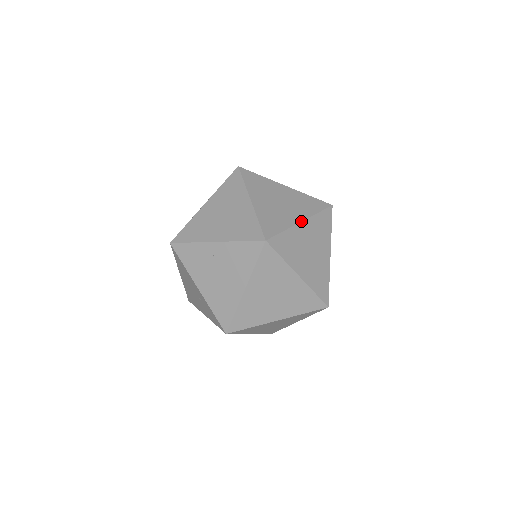
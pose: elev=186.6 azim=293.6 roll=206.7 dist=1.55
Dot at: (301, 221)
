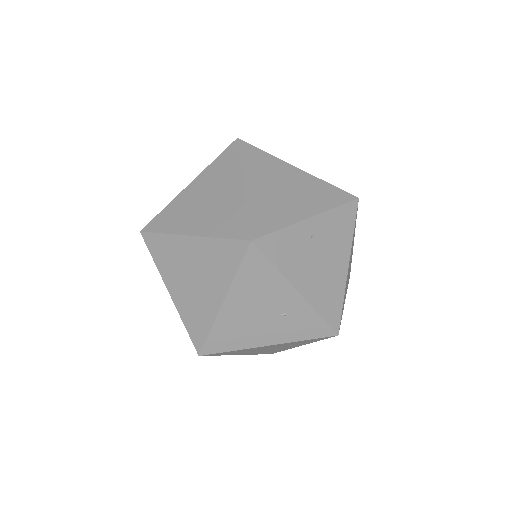
Dot at: occluded
